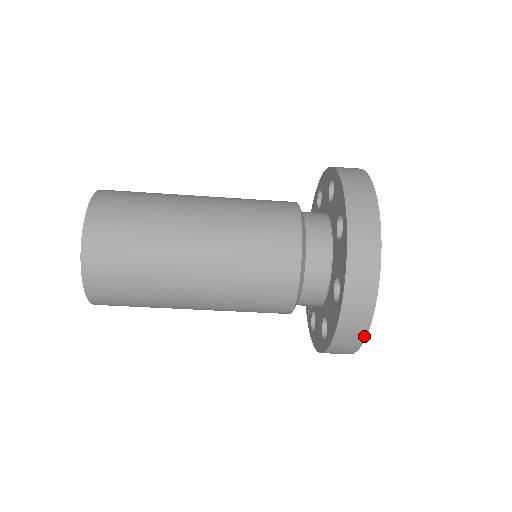
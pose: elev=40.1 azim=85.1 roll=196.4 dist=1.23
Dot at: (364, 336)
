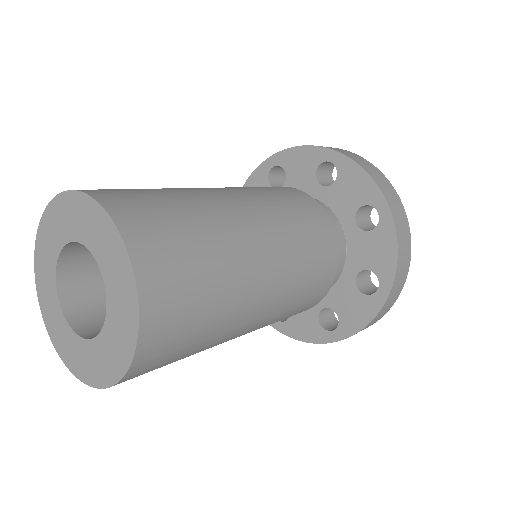
Dot at: (379, 319)
